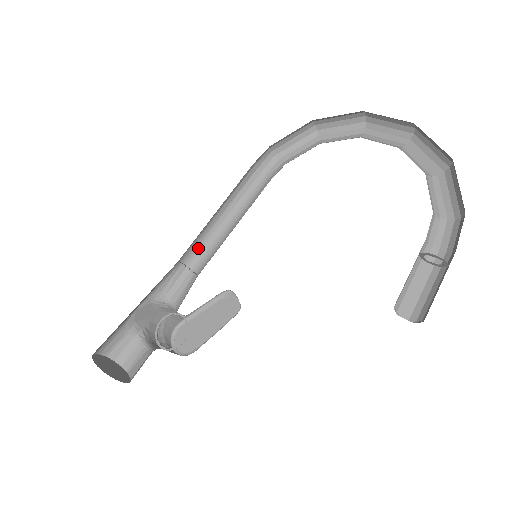
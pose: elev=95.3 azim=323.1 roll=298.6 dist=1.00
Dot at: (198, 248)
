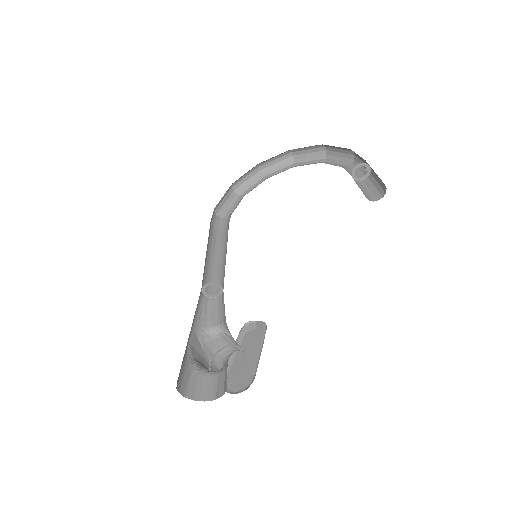
Dot at: (208, 282)
